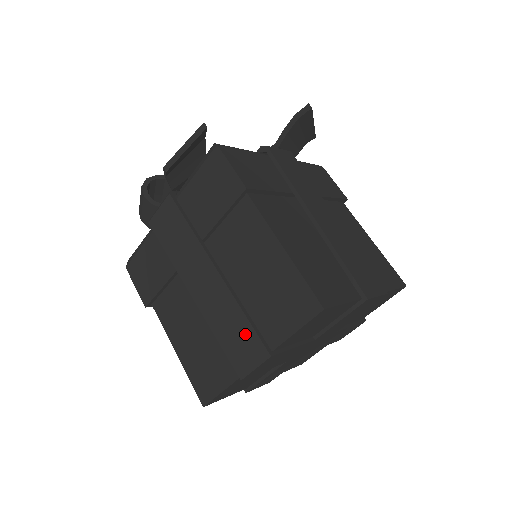
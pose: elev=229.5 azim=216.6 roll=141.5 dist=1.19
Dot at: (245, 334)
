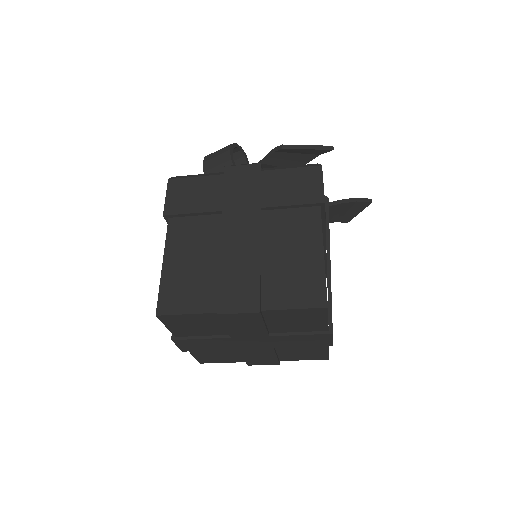
Dot at: (249, 285)
